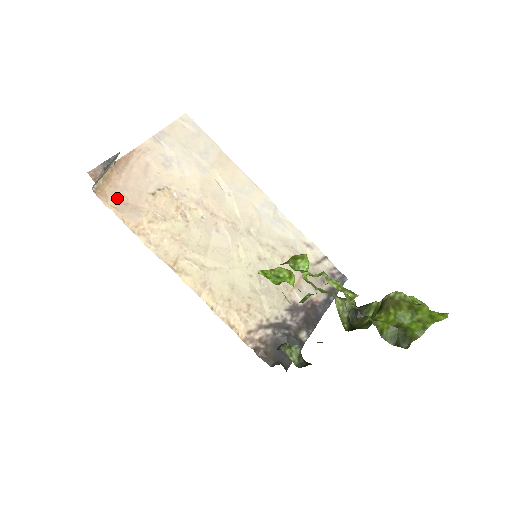
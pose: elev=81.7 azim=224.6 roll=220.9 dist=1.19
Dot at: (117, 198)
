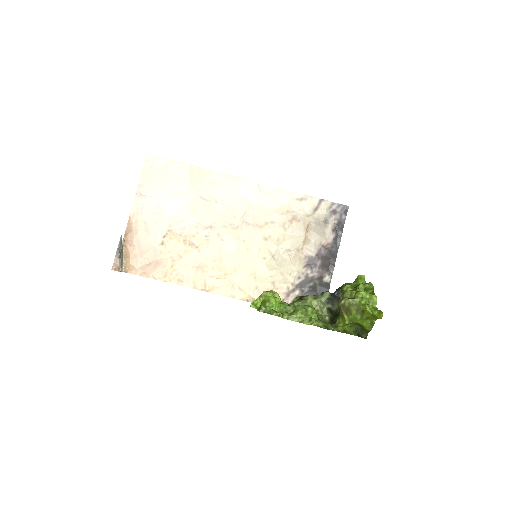
Dot at: (141, 264)
